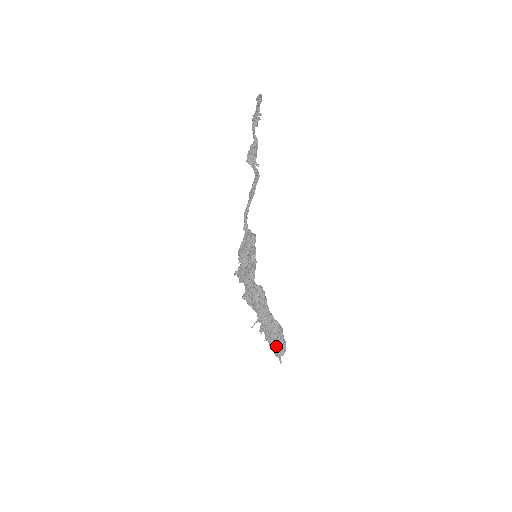
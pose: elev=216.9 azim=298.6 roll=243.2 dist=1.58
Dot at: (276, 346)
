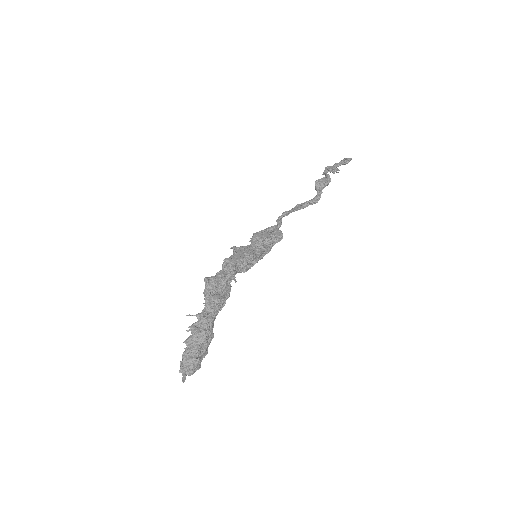
Dot at: (195, 358)
